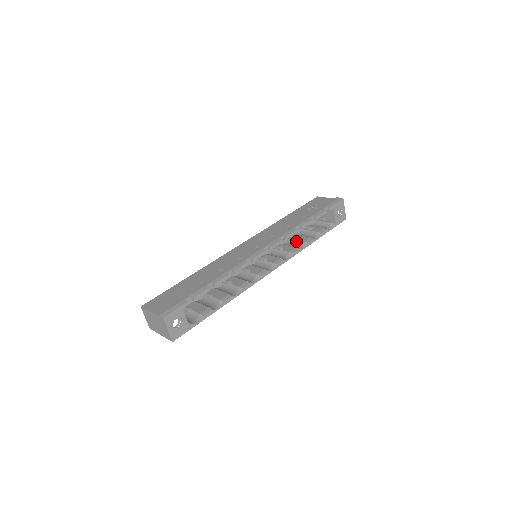
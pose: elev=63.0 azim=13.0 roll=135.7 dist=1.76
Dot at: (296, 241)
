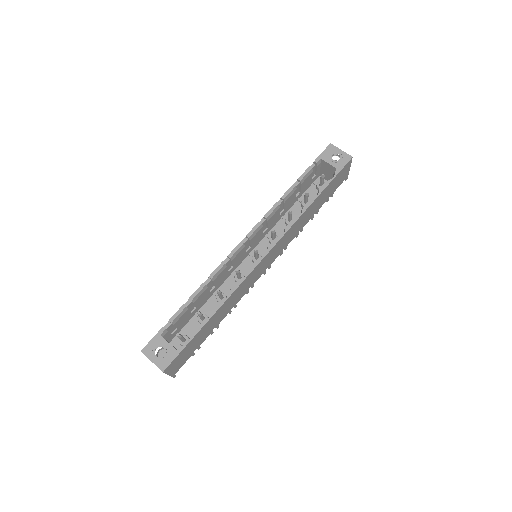
Dot at: occluded
